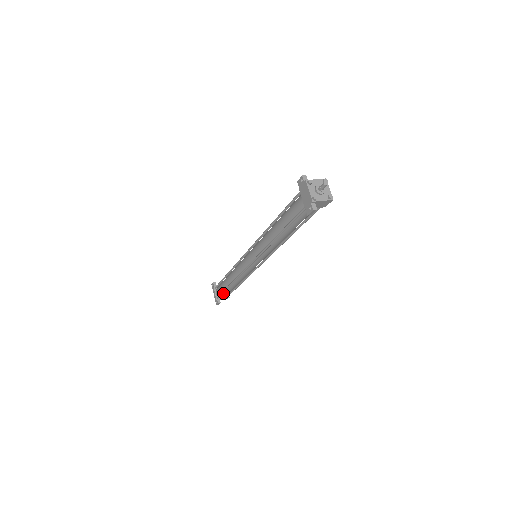
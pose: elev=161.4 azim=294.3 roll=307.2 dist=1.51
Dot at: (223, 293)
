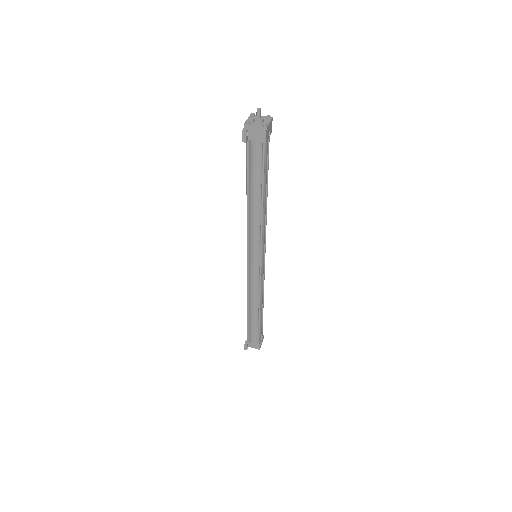
Dot at: (250, 332)
